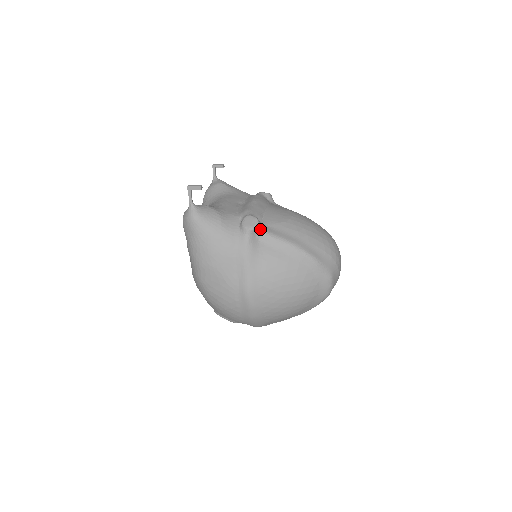
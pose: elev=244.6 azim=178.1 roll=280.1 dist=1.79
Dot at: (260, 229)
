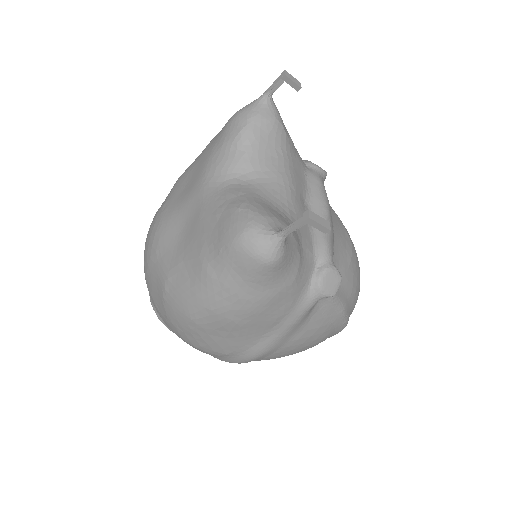
Dot at: occluded
